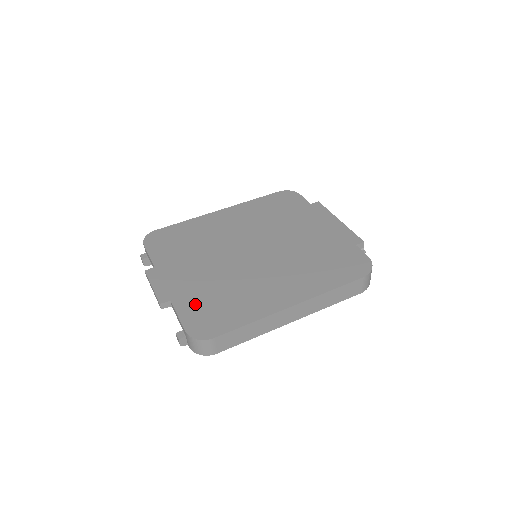
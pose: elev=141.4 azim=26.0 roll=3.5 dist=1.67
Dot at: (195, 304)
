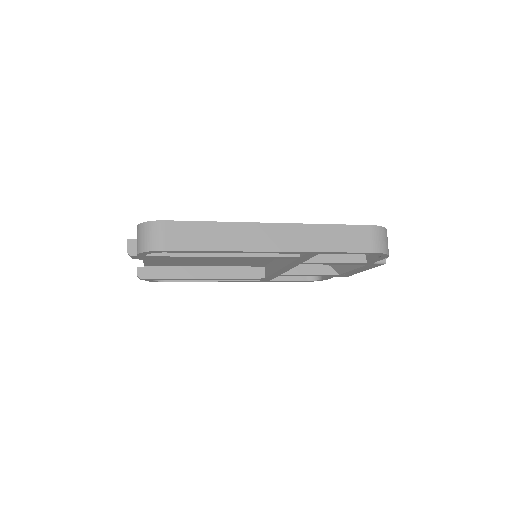
Dot at: occluded
